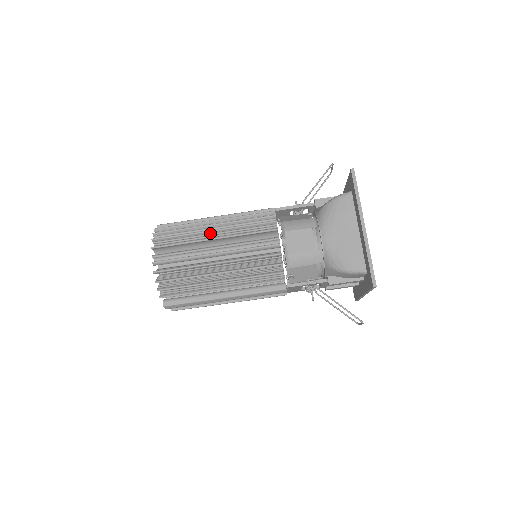
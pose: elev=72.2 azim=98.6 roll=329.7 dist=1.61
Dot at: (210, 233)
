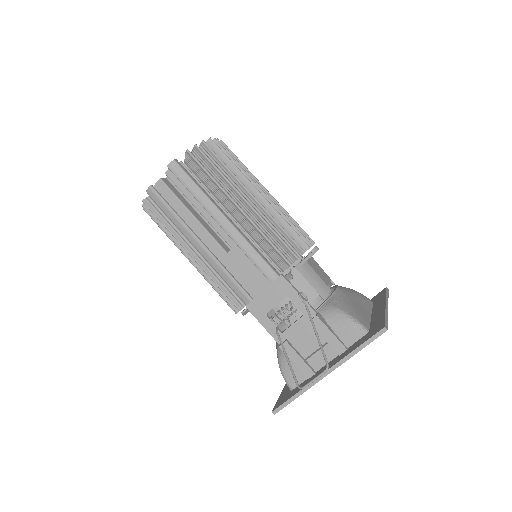
Dot at: occluded
